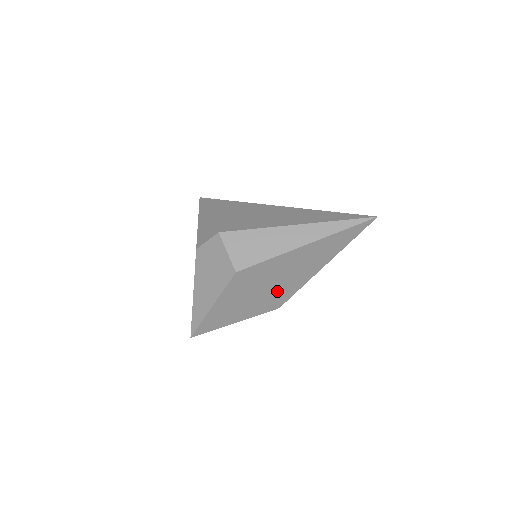
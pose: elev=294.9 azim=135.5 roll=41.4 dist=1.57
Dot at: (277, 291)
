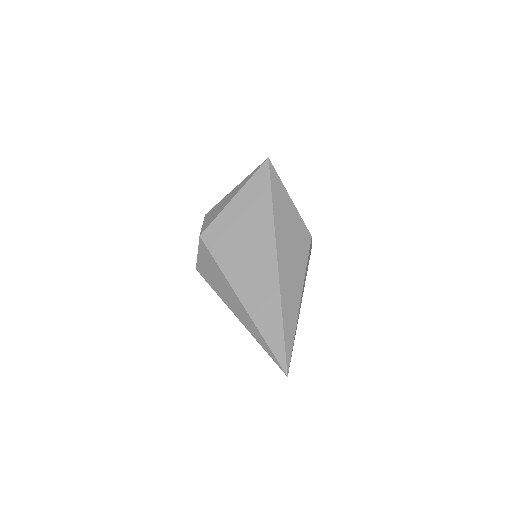
Dot at: occluded
